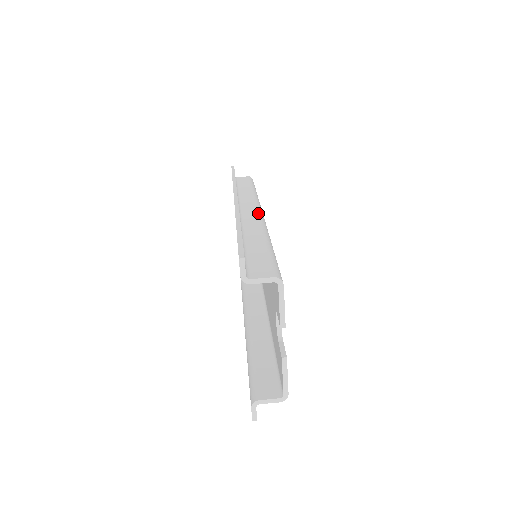
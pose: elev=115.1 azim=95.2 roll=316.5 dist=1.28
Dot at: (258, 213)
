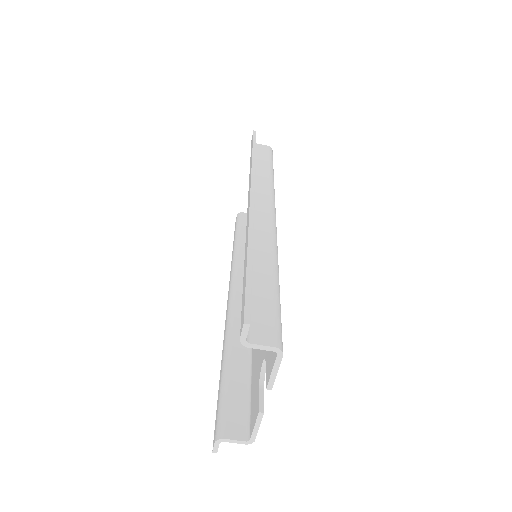
Dot at: (271, 220)
